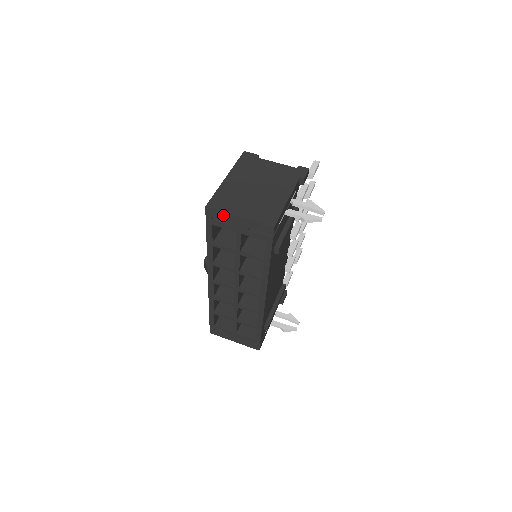
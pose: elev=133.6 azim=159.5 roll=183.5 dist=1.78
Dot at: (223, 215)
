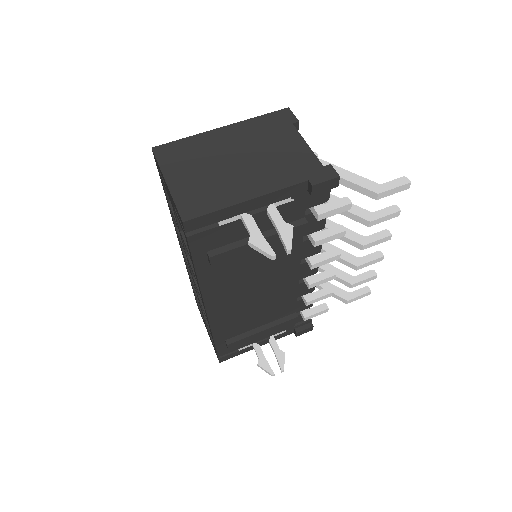
Dot at: (160, 170)
